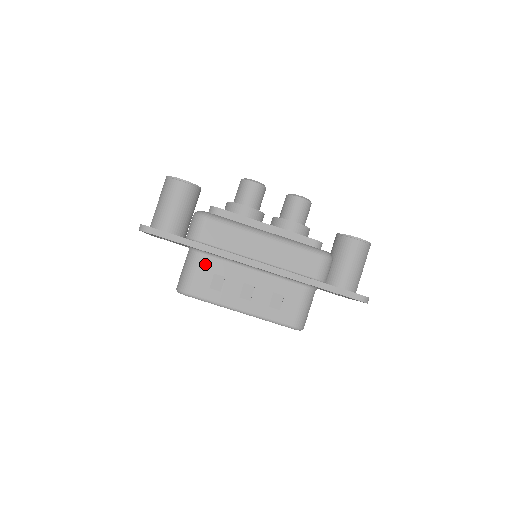
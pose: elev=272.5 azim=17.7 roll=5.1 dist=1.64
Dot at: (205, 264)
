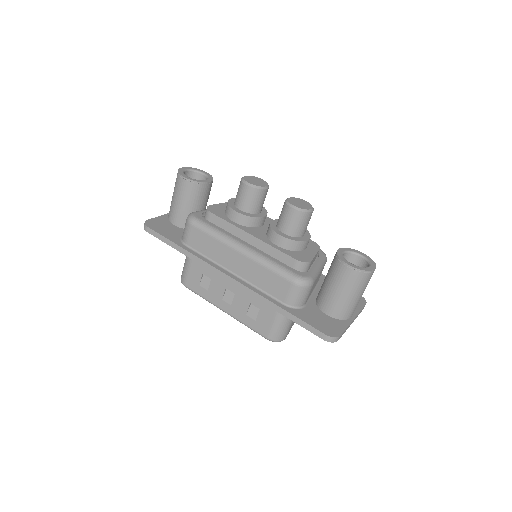
Dot at: (195, 264)
